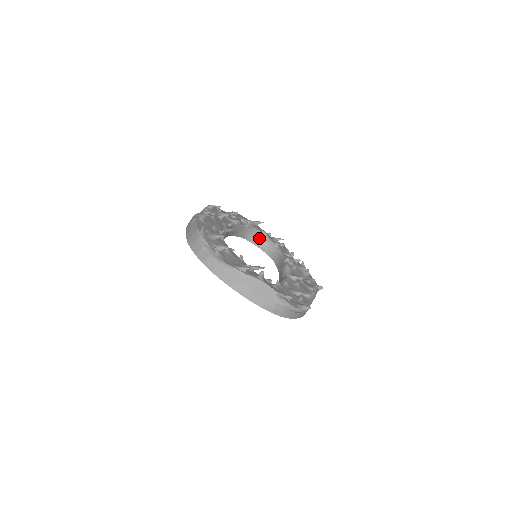
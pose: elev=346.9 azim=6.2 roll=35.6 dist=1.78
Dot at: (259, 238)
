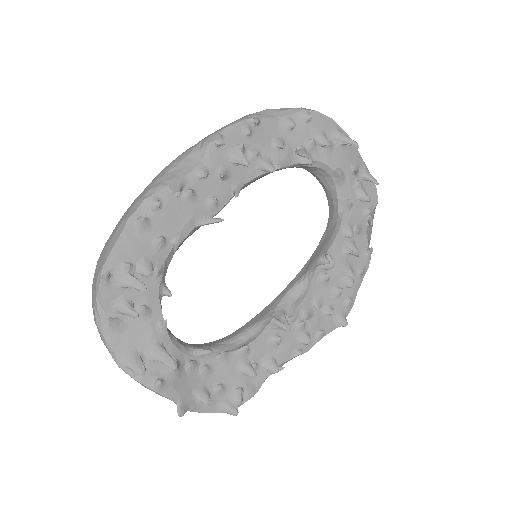
Dot at: (326, 177)
